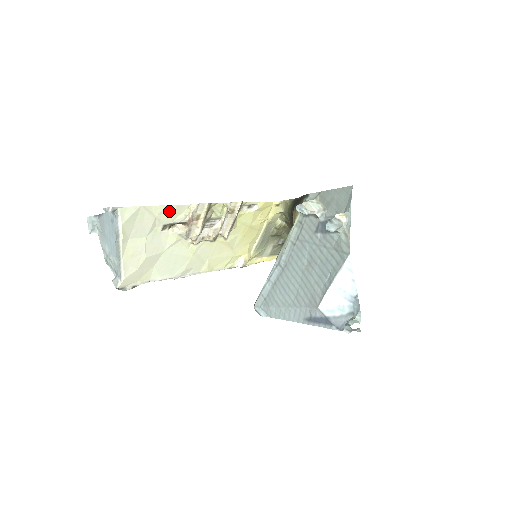
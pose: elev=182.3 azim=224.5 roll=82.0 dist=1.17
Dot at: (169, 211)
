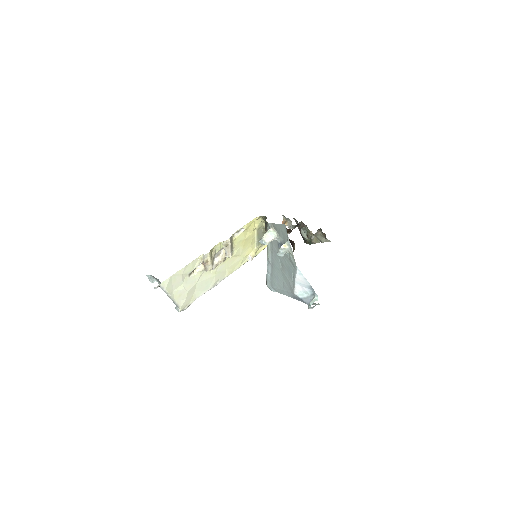
Dot at: (188, 267)
